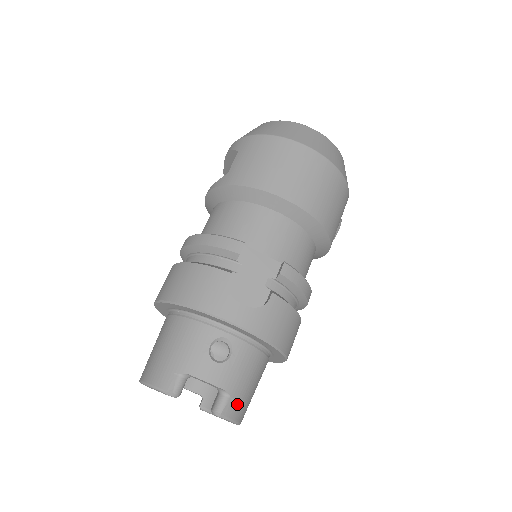
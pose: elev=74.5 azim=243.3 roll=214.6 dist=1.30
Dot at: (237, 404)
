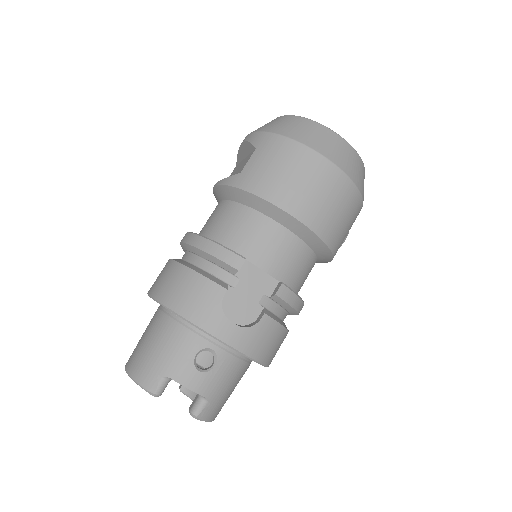
Dot at: (214, 407)
